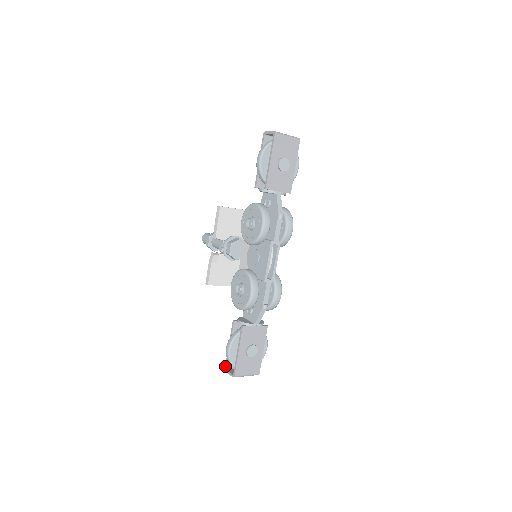
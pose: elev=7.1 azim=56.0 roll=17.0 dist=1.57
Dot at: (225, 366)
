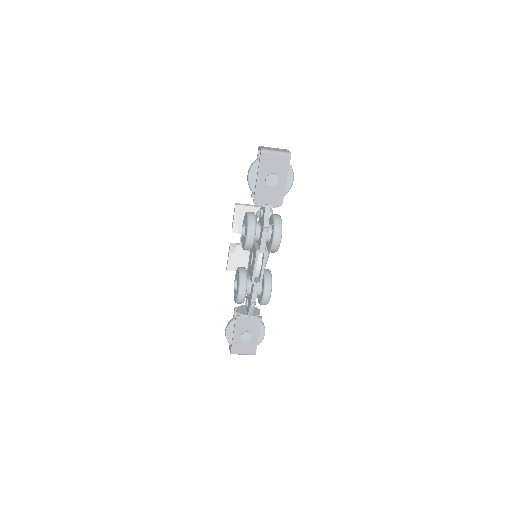
Dot at: occluded
